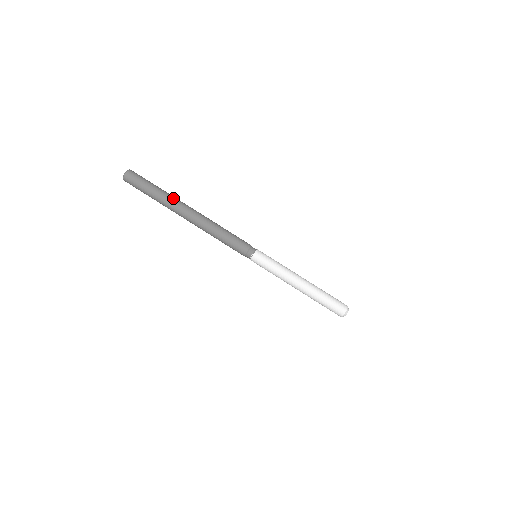
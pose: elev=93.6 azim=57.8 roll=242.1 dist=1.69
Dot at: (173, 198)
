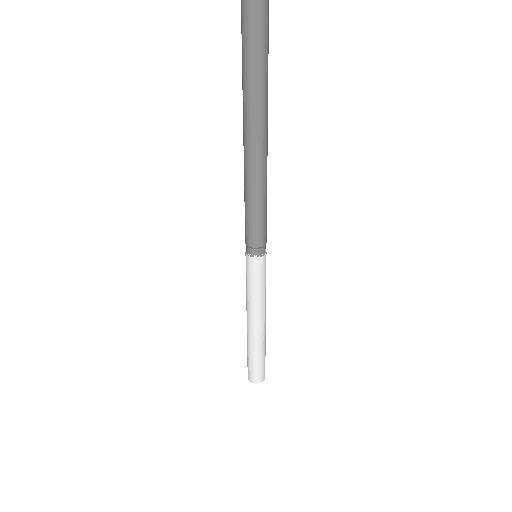
Dot at: occluded
